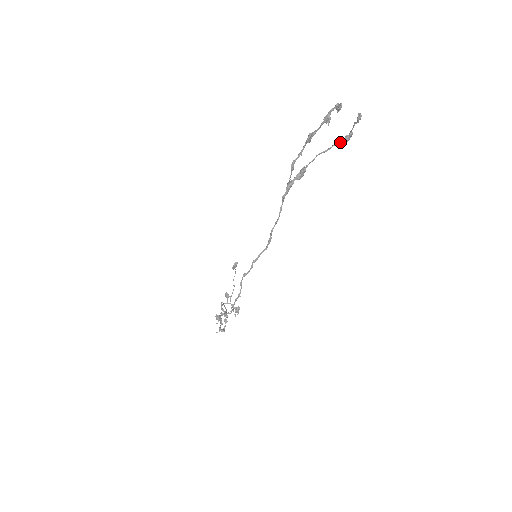
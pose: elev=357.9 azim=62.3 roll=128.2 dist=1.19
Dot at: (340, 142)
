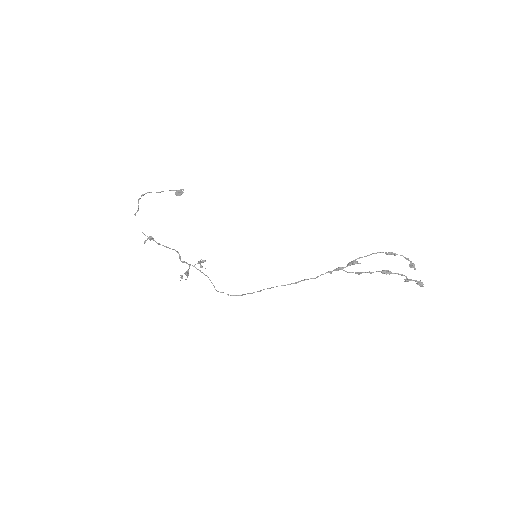
Dot at: occluded
